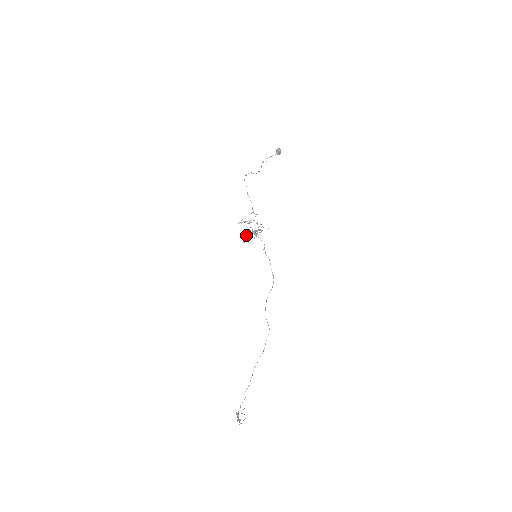
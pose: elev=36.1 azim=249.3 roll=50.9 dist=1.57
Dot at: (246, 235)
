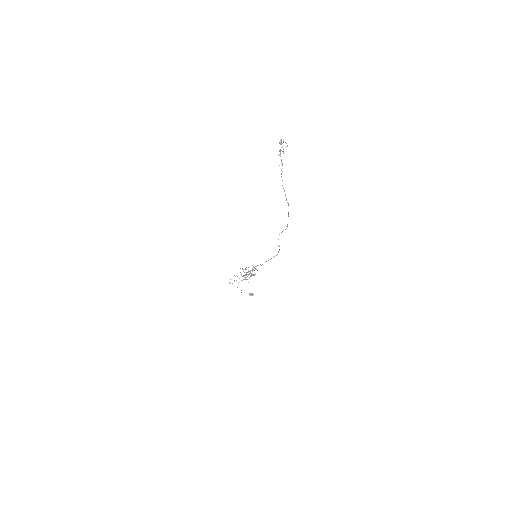
Dot at: occluded
